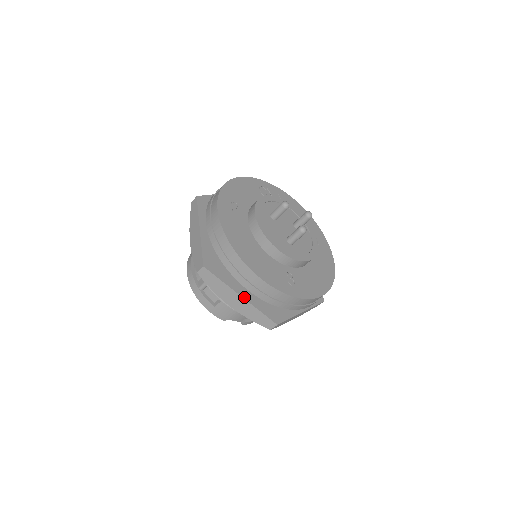
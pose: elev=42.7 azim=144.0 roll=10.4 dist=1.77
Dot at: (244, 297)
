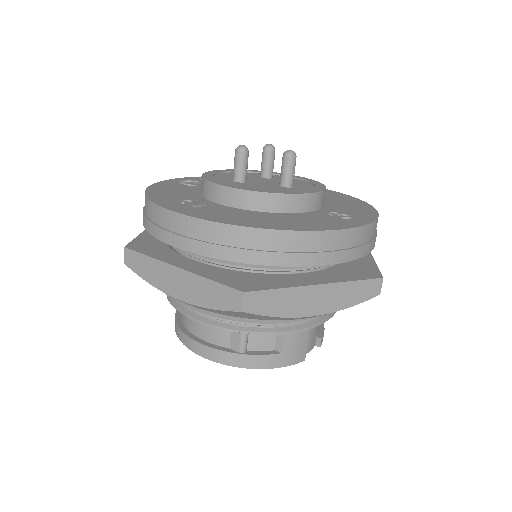
Dot at: (322, 283)
